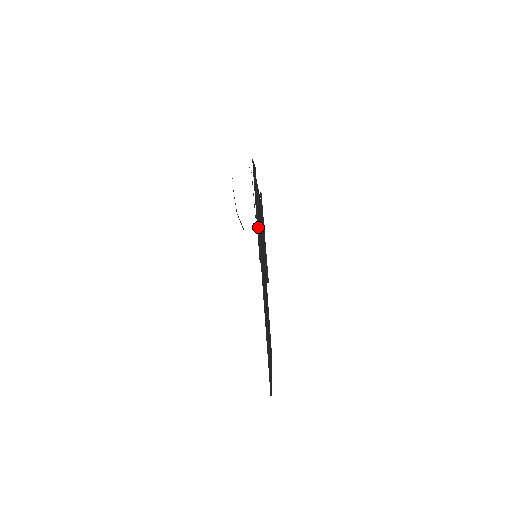
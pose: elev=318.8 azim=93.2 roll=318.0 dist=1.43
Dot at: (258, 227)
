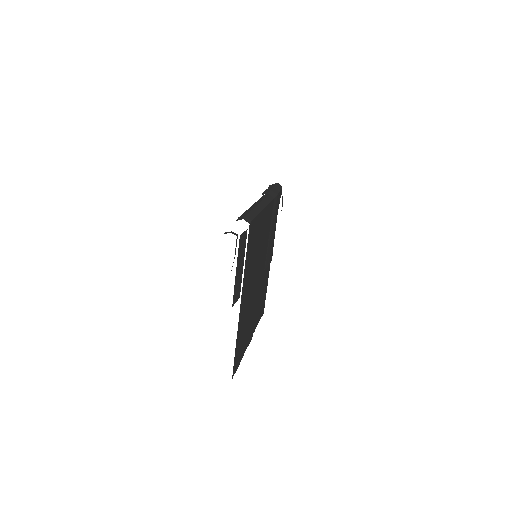
Dot at: (238, 278)
